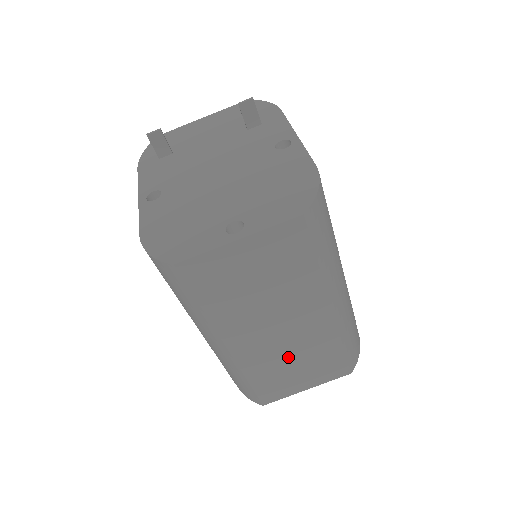
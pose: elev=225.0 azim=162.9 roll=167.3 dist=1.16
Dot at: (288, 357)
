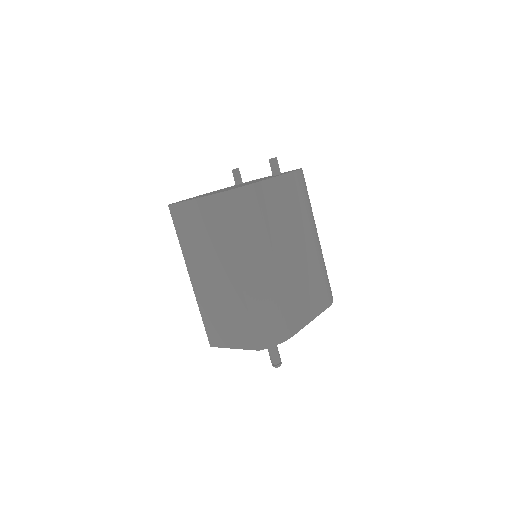
Dot at: (220, 306)
